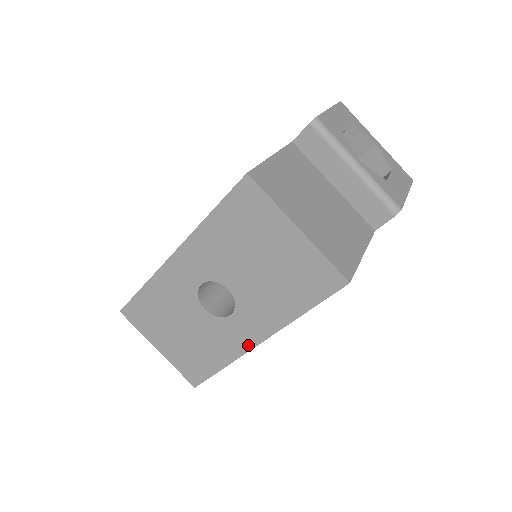
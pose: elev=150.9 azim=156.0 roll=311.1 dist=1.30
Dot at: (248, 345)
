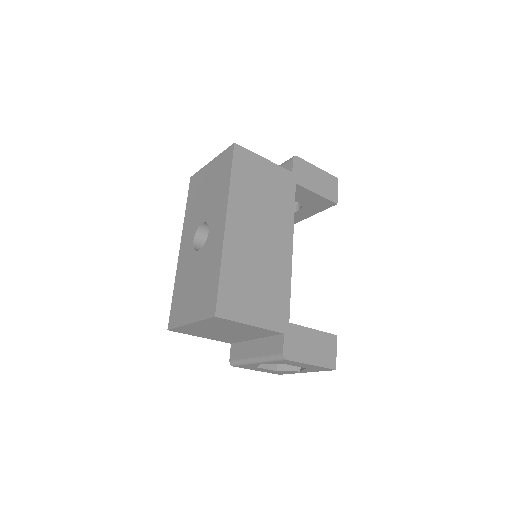
Dot at: (222, 232)
